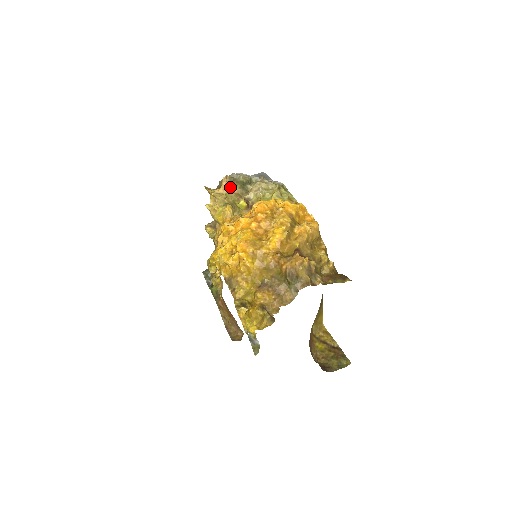
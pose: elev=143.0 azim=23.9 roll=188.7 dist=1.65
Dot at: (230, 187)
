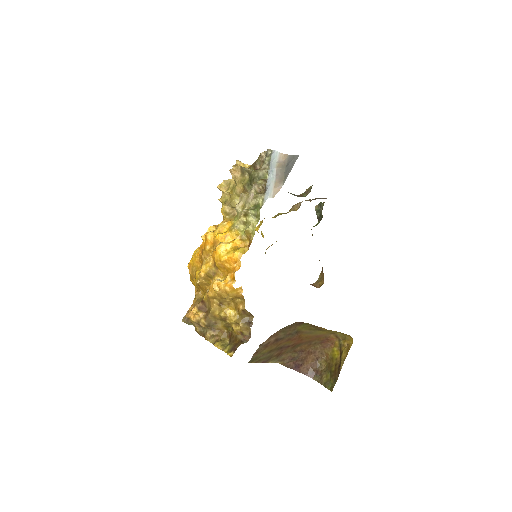
Dot at: (238, 181)
